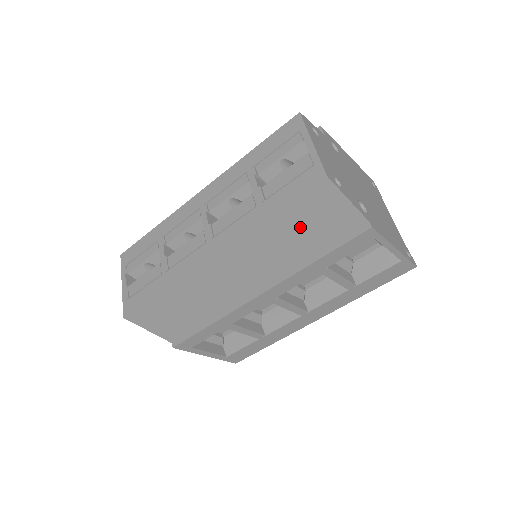
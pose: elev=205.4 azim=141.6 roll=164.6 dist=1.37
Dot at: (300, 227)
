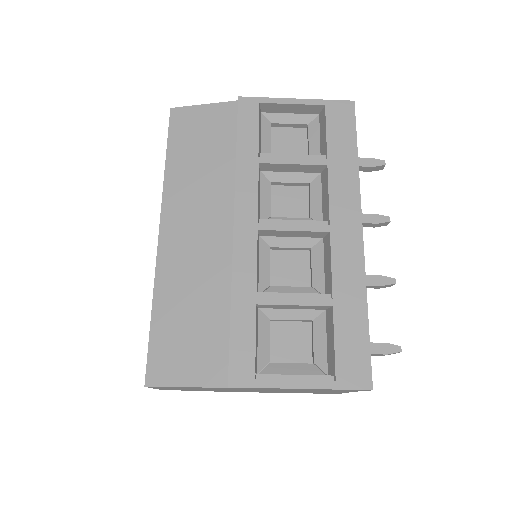
Dot at: (196, 149)
